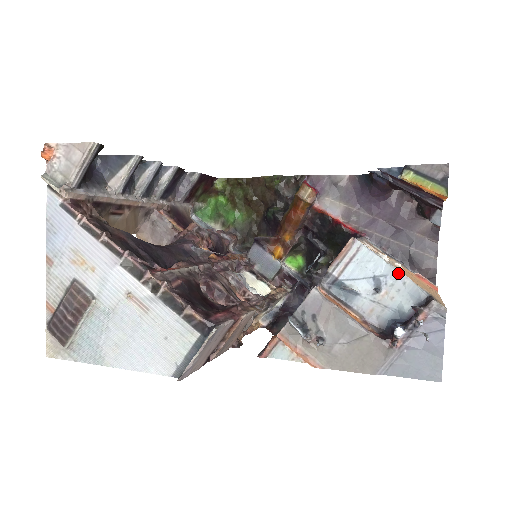
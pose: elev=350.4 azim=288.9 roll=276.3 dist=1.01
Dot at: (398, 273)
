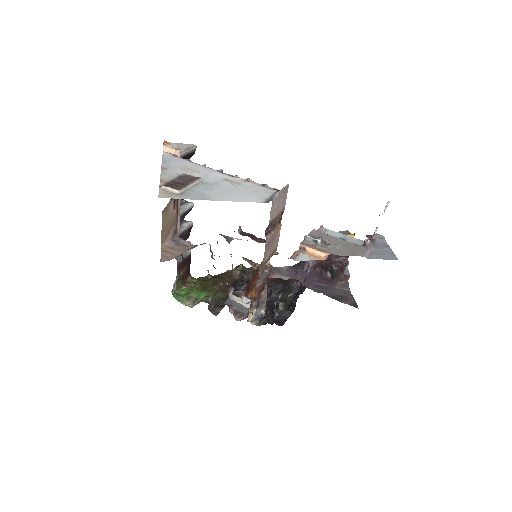
Dot at: (351, 237)
